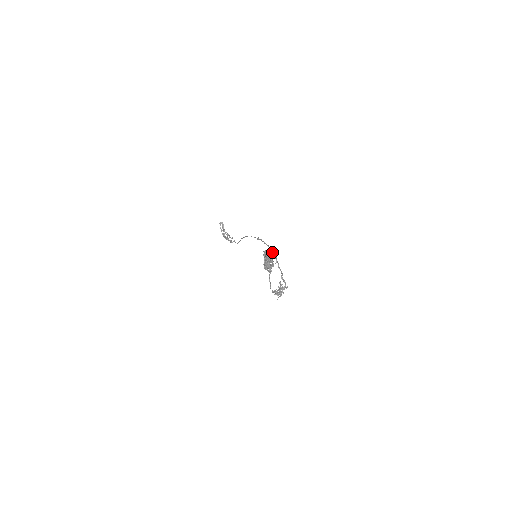
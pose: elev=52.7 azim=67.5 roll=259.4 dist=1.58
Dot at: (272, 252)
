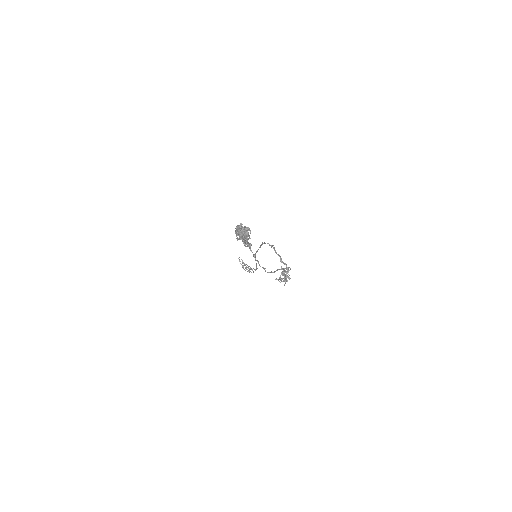
Dot at: (270, 245)
